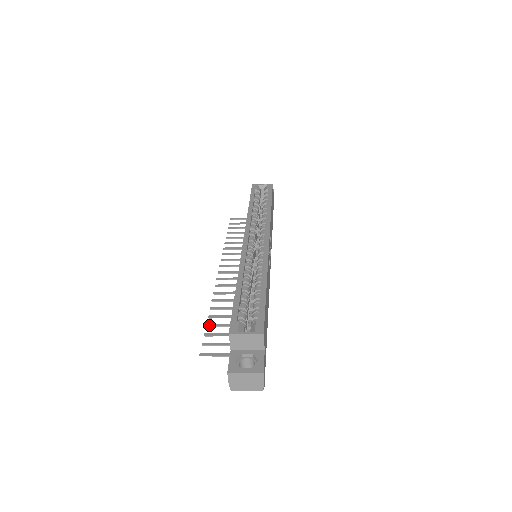
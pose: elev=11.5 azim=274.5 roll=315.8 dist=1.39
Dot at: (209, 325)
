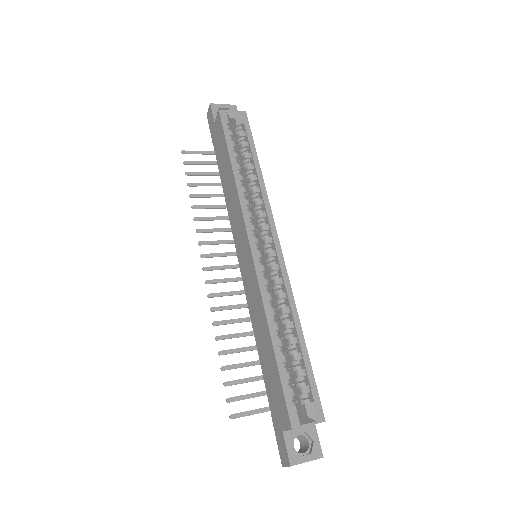
Dot at: (225, 368)
